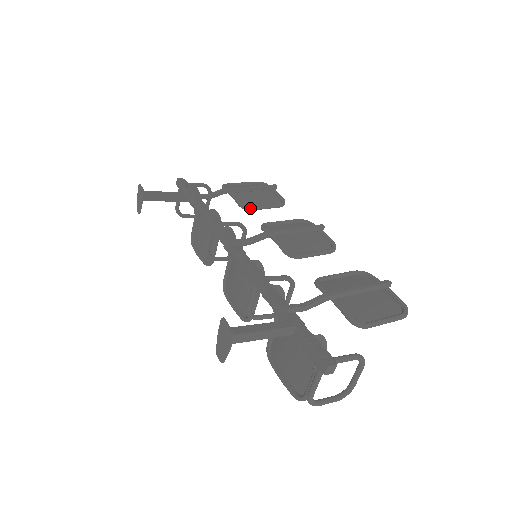
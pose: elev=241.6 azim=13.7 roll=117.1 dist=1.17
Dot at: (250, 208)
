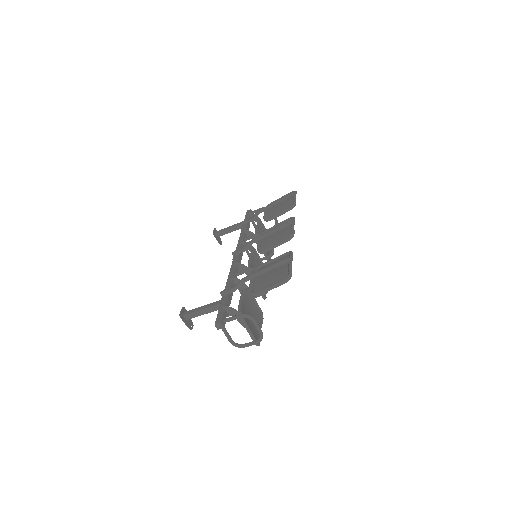
Dot at: (268, 220)
